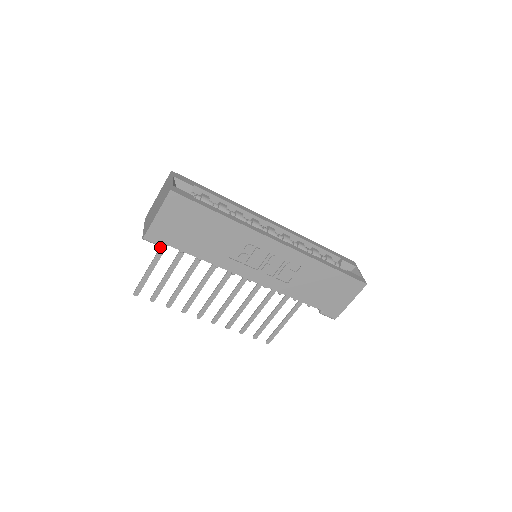
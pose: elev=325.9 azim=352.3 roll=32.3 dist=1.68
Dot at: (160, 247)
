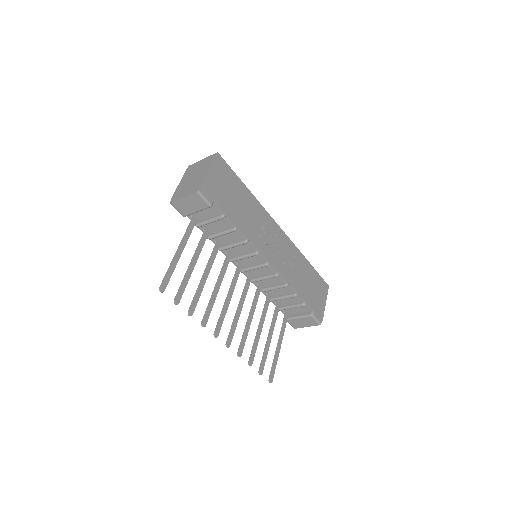
Dot at: (185, 232)
